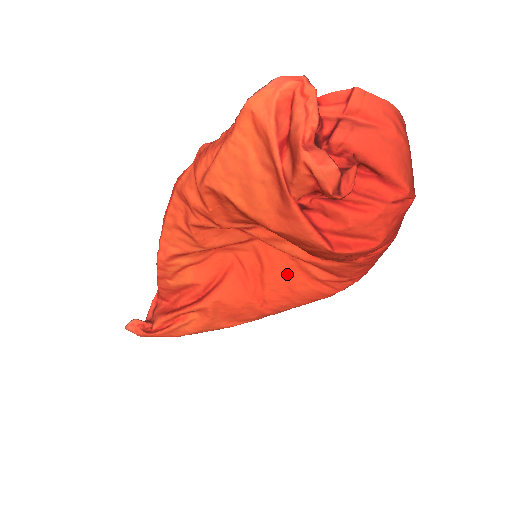
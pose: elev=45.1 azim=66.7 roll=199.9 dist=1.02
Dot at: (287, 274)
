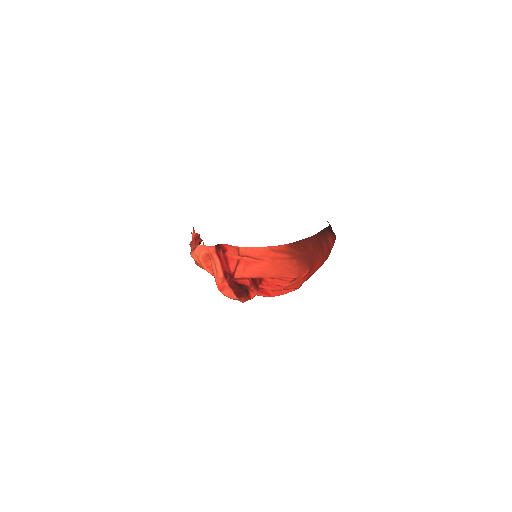
Dot at: occluded
